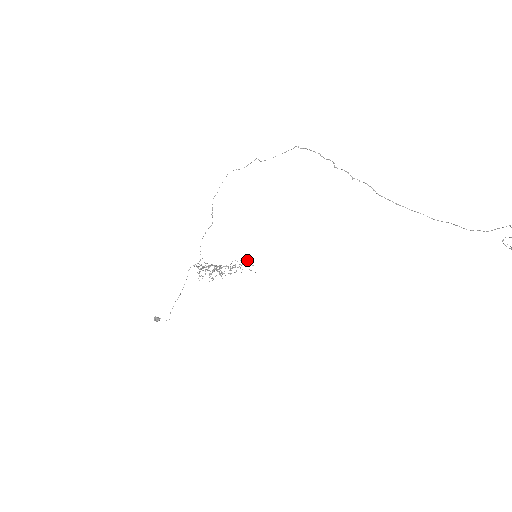
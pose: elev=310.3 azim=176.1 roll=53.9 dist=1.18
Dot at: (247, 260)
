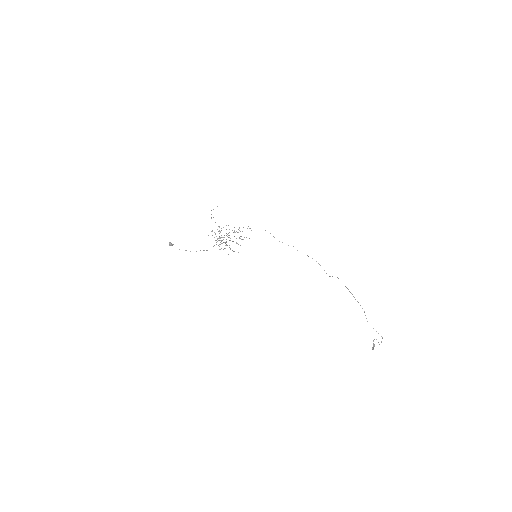
Dot at: (248, 226)
